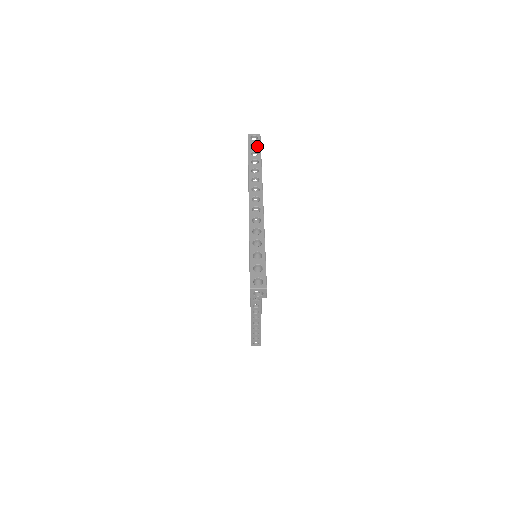
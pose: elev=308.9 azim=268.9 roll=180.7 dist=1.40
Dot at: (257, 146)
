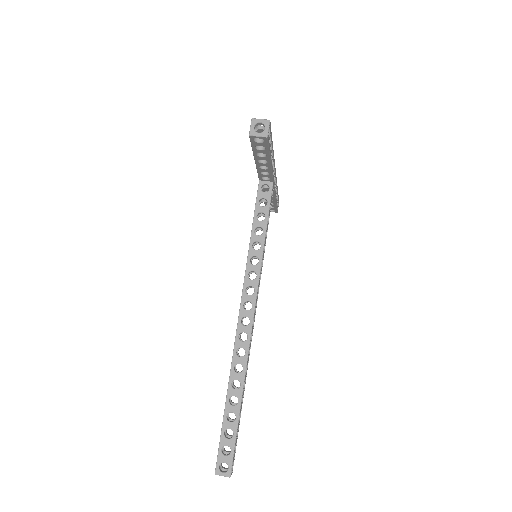
Dot at: occluded
